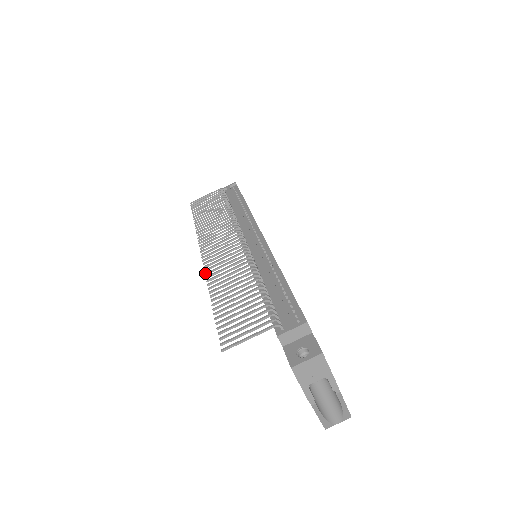
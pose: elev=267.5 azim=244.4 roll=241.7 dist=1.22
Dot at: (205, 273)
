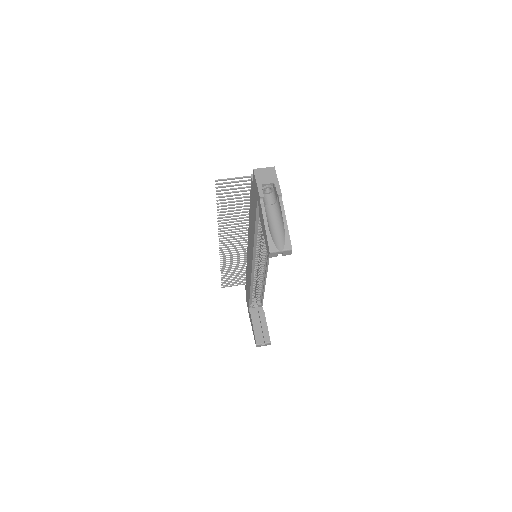
Dot at: (218, 231)
